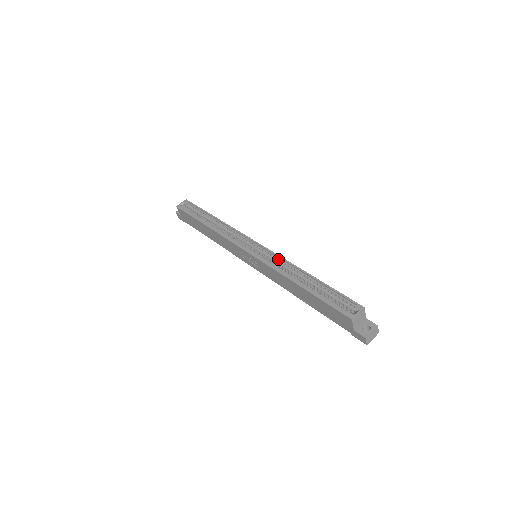
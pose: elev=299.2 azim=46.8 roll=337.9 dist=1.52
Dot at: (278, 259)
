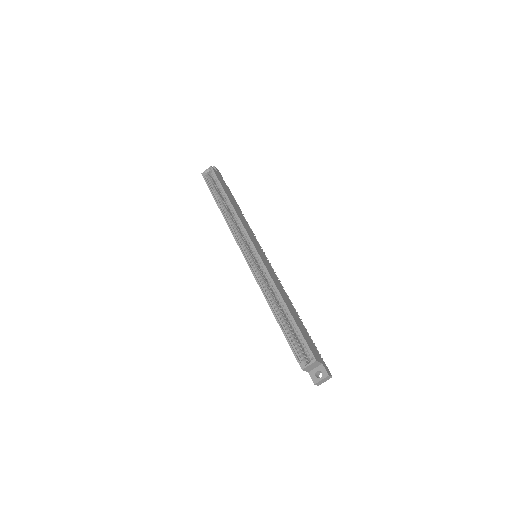
Dot at: (267, 274)
